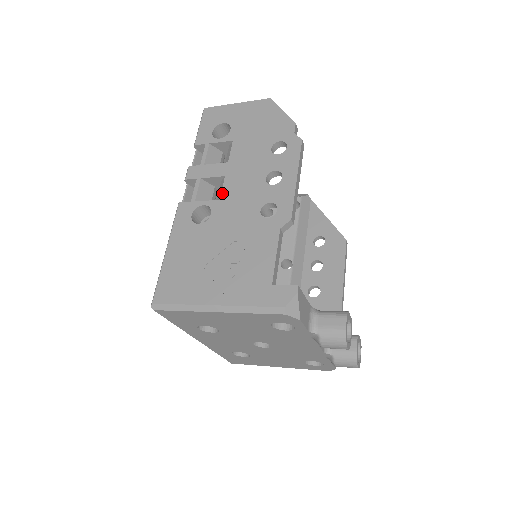
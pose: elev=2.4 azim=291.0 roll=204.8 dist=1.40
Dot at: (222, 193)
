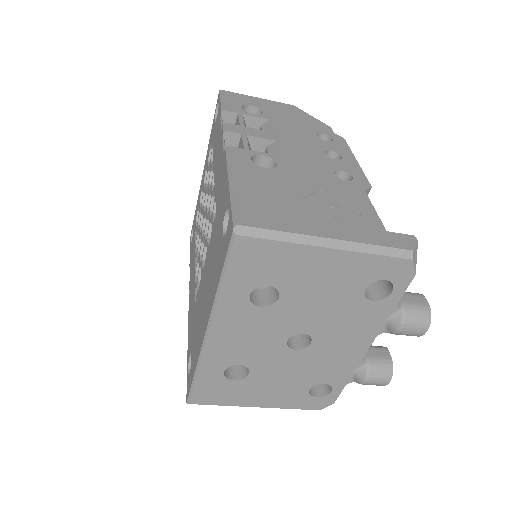
Dot at: (281, 151)
